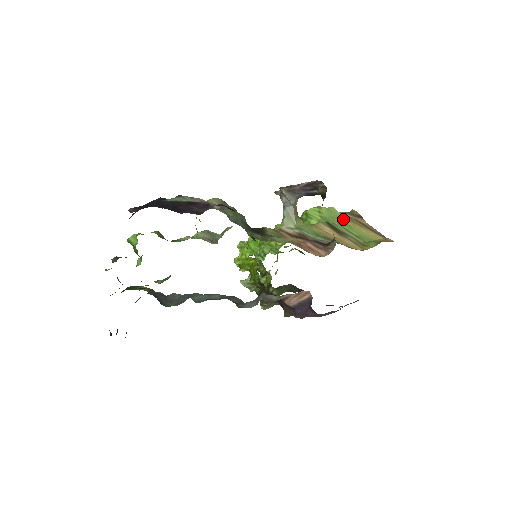
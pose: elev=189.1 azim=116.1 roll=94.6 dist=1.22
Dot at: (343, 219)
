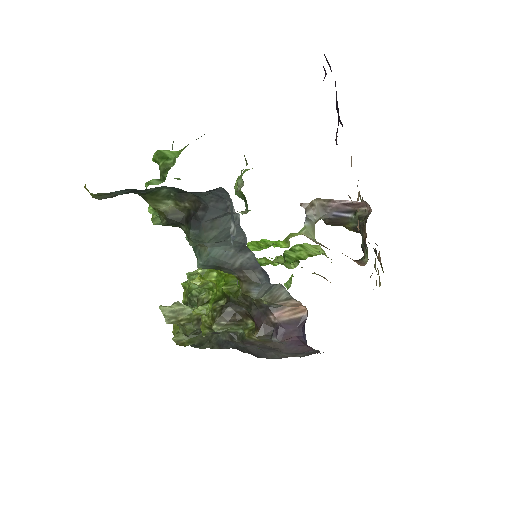
Dot at: occluded
